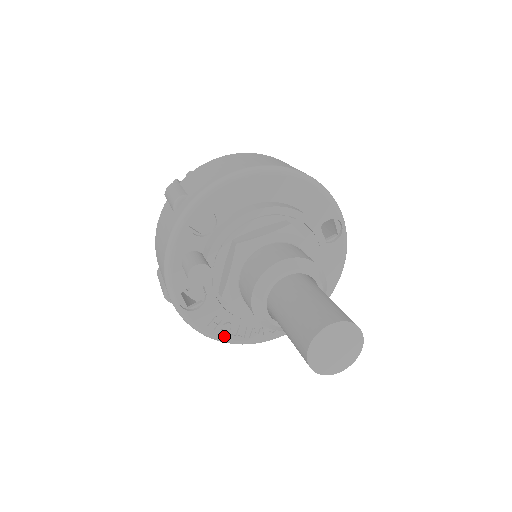
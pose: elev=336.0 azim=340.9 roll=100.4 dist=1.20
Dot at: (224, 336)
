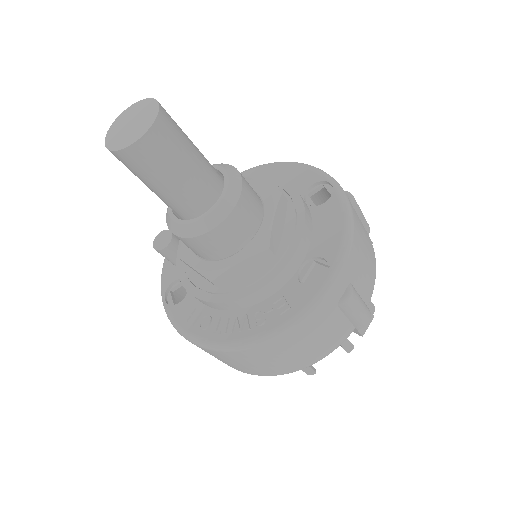
Dot at: (203, 334)
